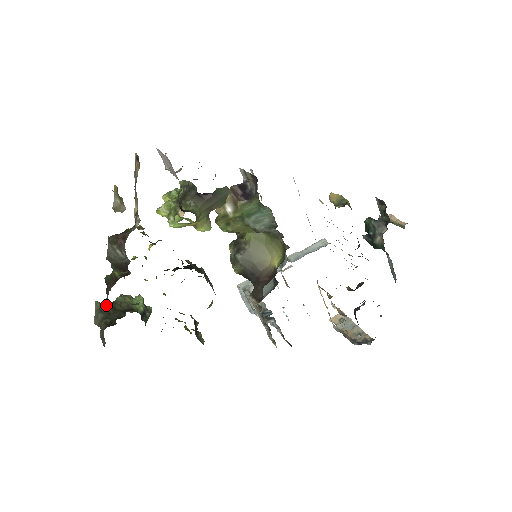
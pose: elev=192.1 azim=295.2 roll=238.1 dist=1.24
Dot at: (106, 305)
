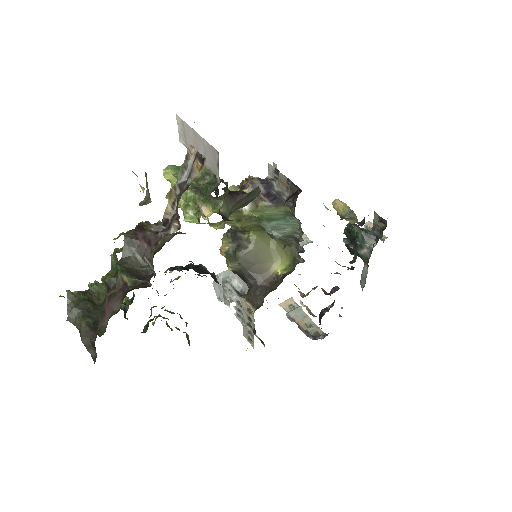
Dot at: (81, 297)
